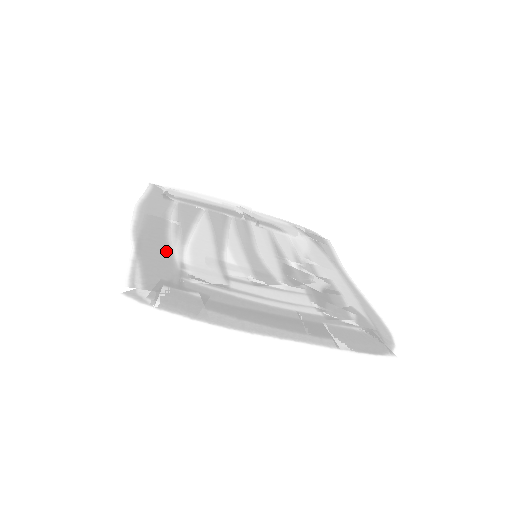
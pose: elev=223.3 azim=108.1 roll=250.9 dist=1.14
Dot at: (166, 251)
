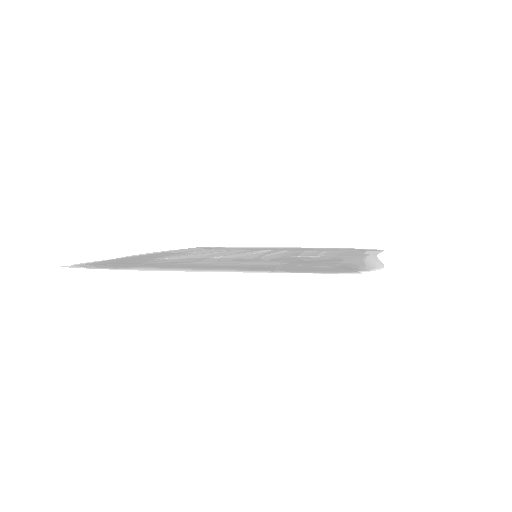
Dot at: (150, 258)
